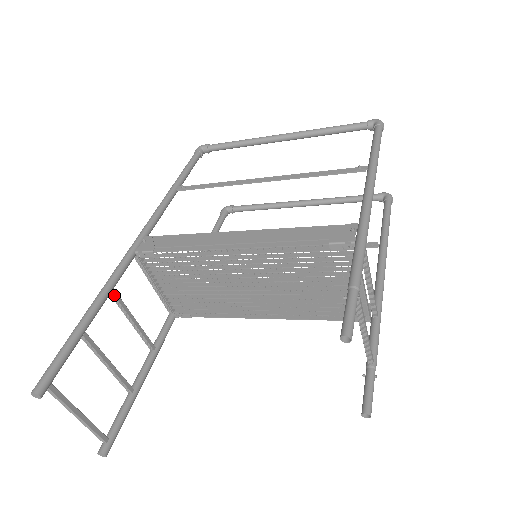
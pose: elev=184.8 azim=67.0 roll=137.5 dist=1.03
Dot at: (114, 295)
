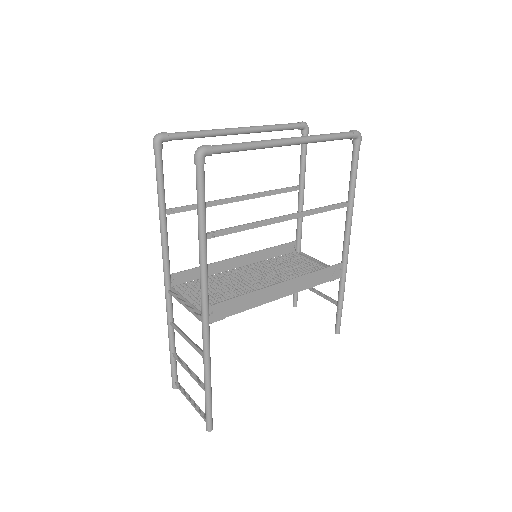
Dot at: occluded
